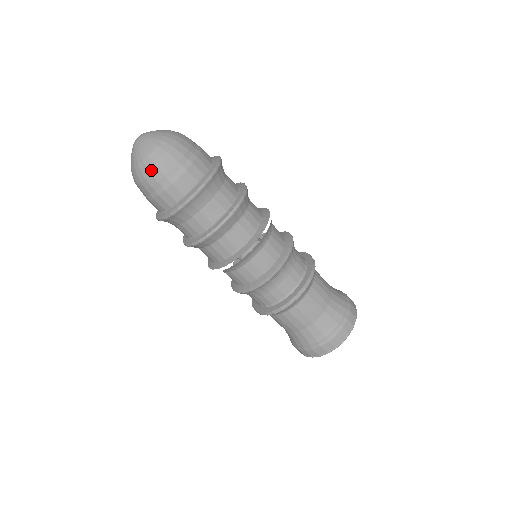
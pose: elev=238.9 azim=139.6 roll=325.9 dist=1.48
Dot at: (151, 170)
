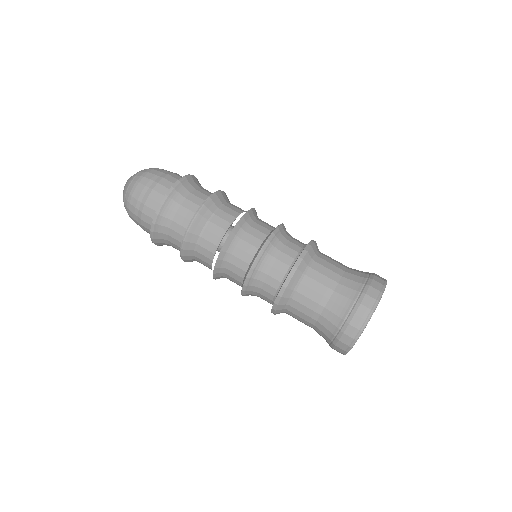
Dot at: (129, 200)
